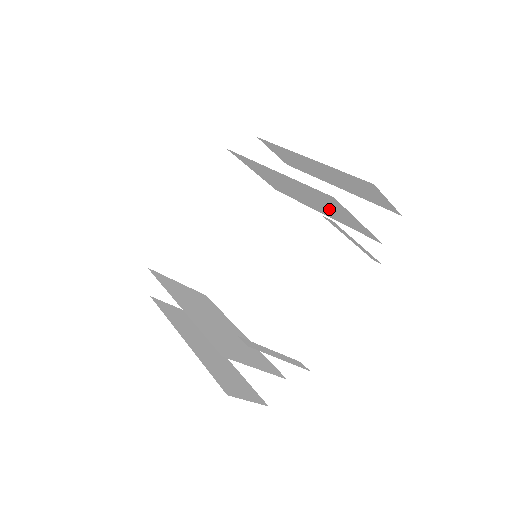
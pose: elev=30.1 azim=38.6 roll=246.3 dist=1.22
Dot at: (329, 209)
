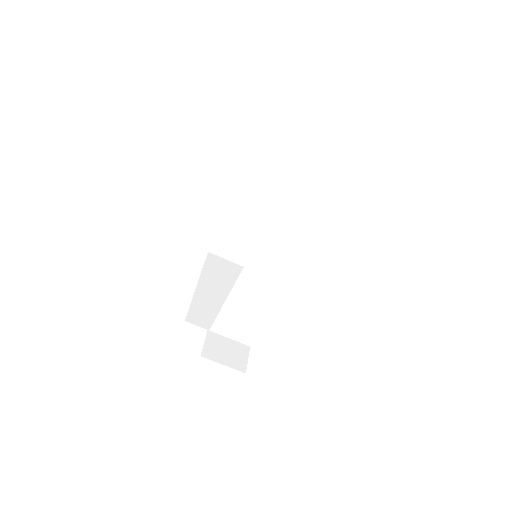
Dot at: (275, 199)
